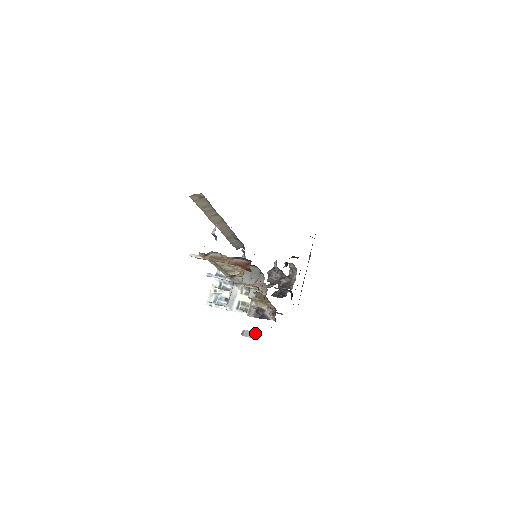
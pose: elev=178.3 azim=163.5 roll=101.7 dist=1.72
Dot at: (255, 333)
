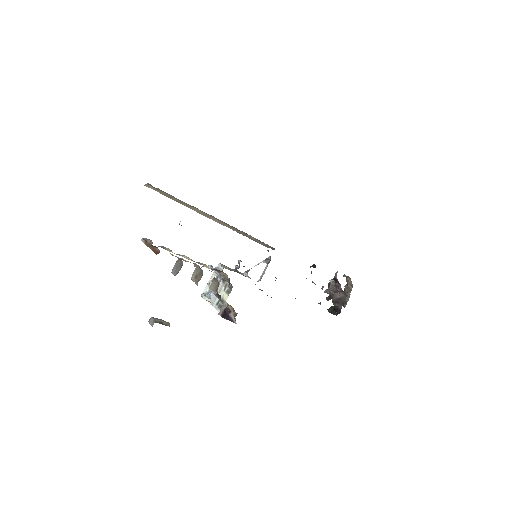
Dot at: (154, 322)
